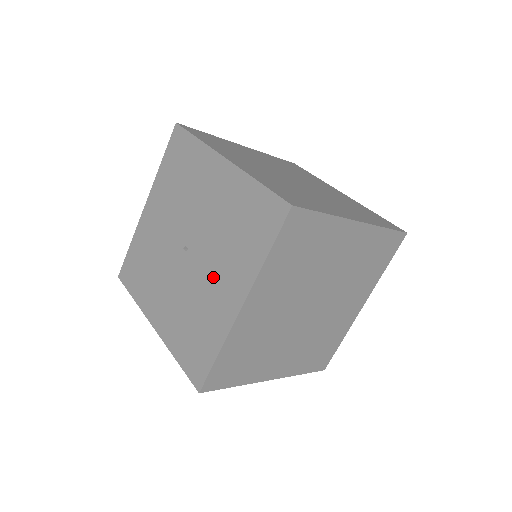
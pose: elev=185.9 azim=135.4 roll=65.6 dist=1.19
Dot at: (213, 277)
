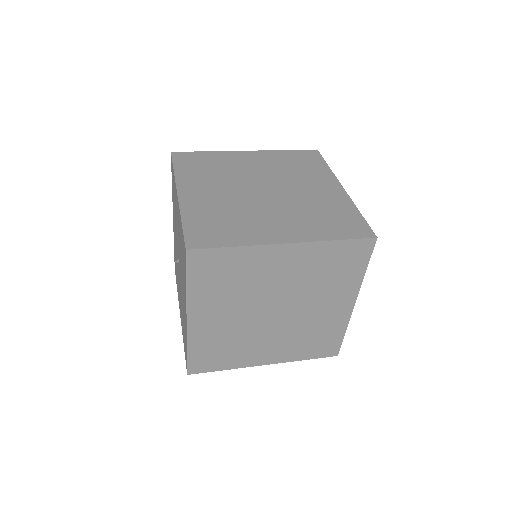
Dot at: (182, 290)
